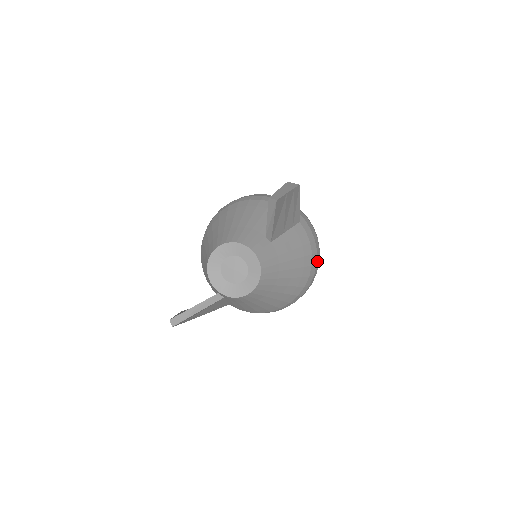
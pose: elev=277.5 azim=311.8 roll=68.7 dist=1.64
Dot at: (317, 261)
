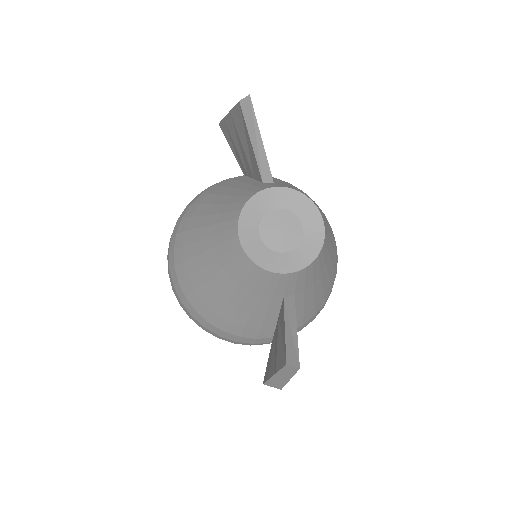
Dot at: occluded
